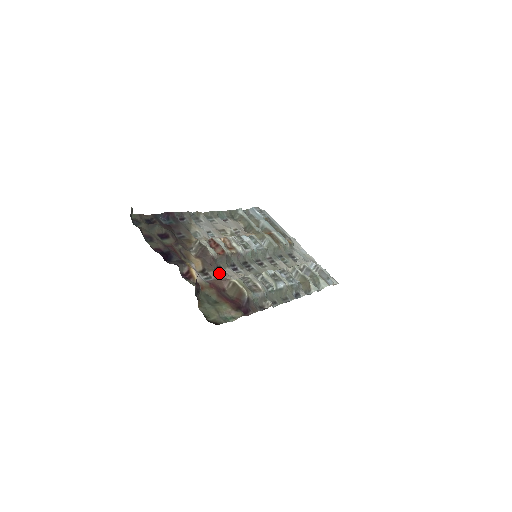
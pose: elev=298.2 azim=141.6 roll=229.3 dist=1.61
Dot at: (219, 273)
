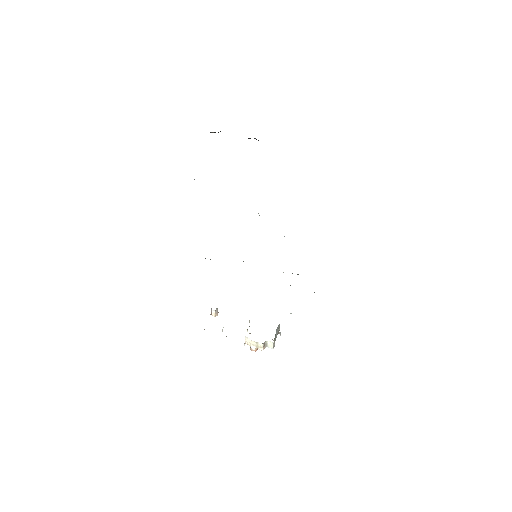
Dot at: occluded
